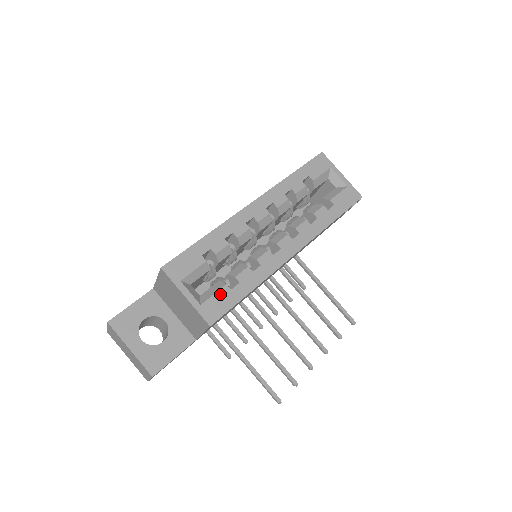
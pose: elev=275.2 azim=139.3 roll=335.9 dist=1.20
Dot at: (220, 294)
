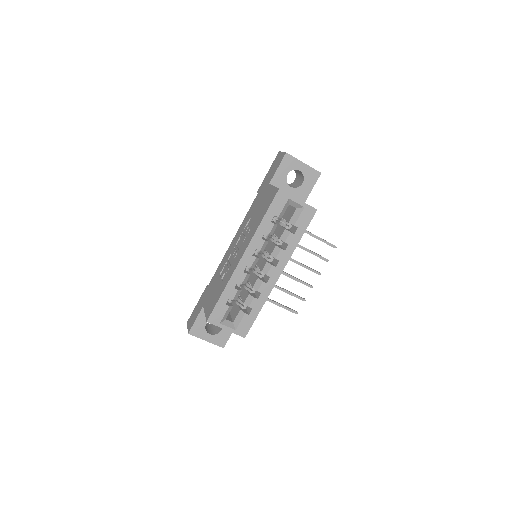
Dot at: (244, 320)
